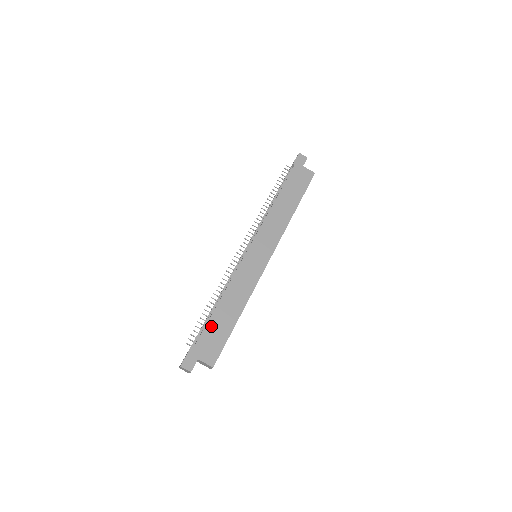
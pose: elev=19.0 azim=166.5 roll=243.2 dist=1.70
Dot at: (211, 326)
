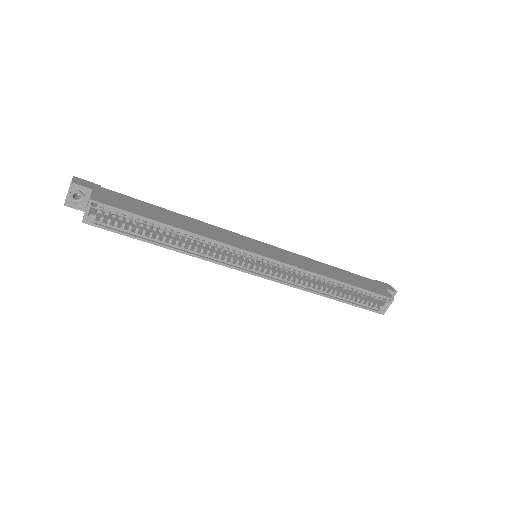
Dot at: (143, 204)
